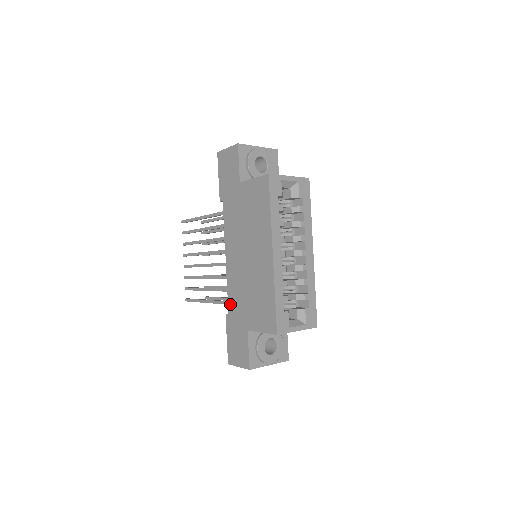
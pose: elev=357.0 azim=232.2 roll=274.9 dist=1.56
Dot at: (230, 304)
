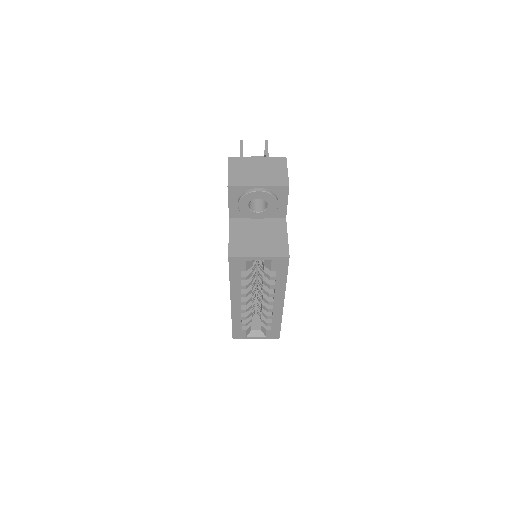
Dot at: occluded
